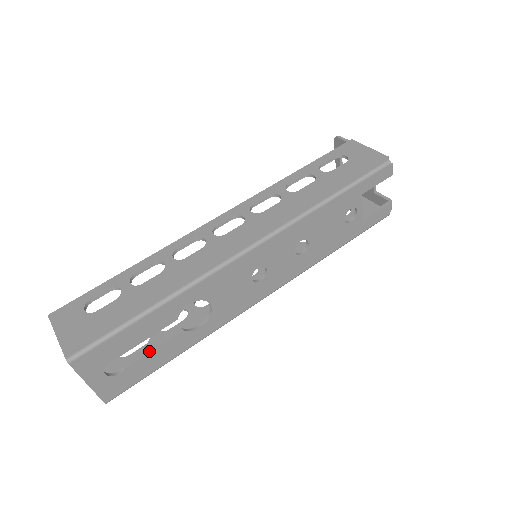
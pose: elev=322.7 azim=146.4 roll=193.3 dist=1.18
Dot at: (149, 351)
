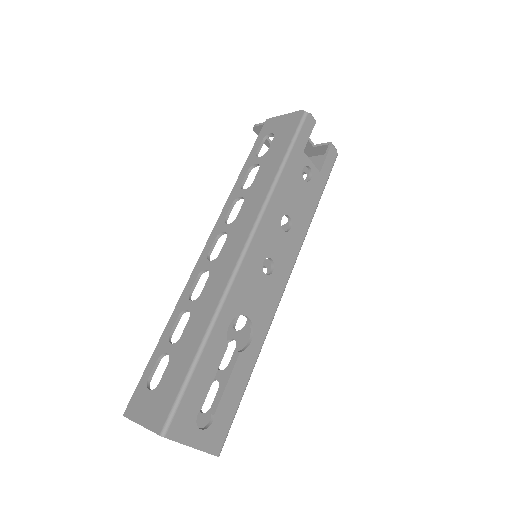
Dot at: (223, 387)
